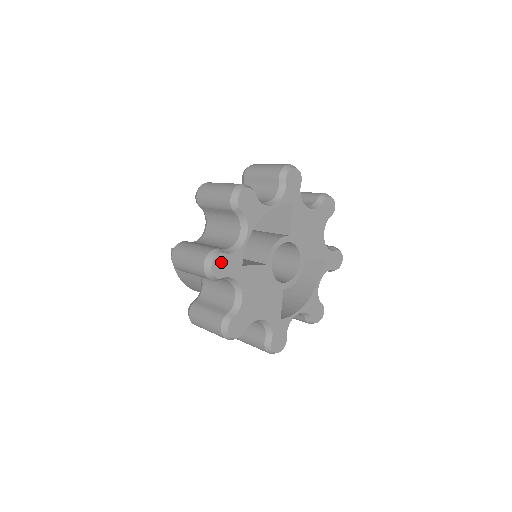
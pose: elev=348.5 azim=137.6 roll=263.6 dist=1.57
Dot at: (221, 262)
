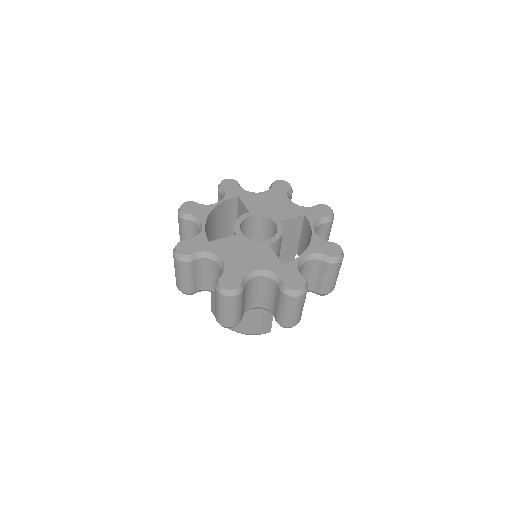
Dot at: (185, 245)
